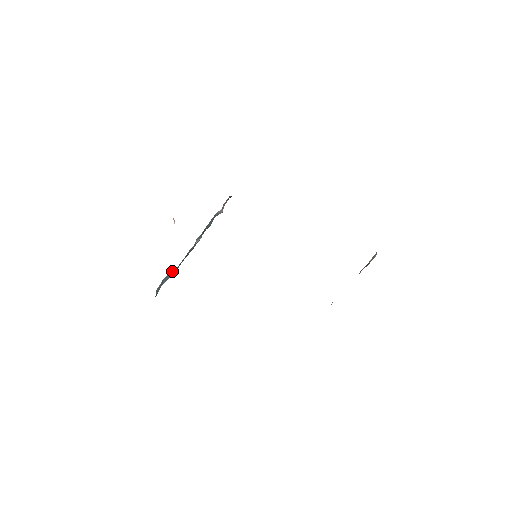
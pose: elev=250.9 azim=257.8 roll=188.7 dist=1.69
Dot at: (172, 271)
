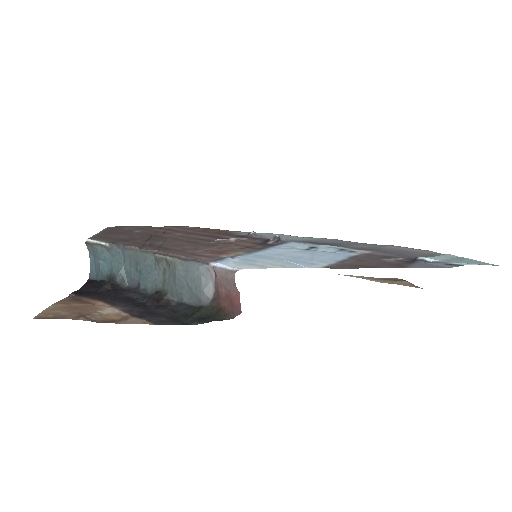
Dot at: (119, 278)
